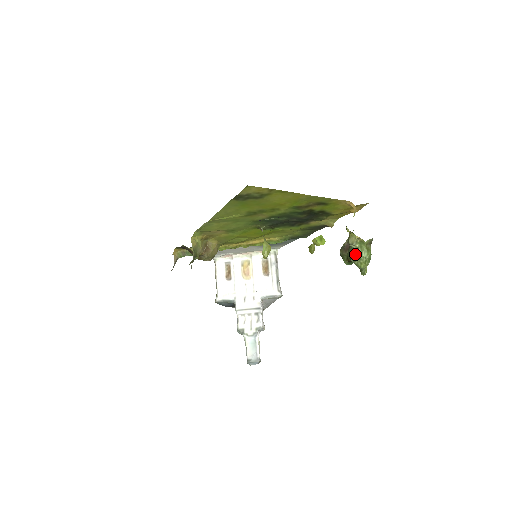
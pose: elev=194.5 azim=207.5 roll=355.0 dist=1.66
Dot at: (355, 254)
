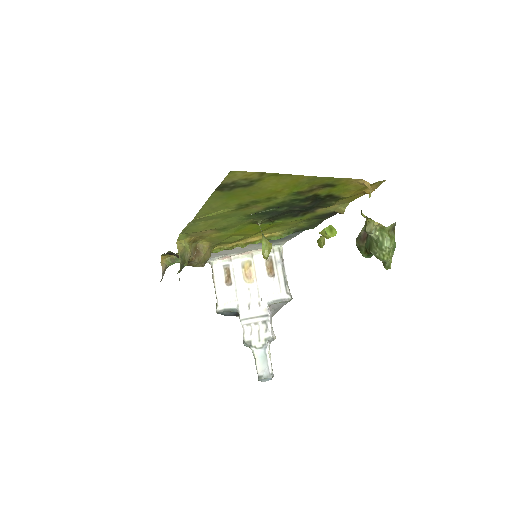
Dot at: (375, 244)
